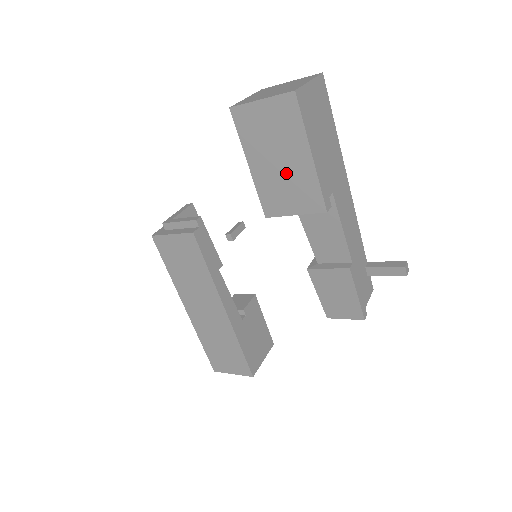
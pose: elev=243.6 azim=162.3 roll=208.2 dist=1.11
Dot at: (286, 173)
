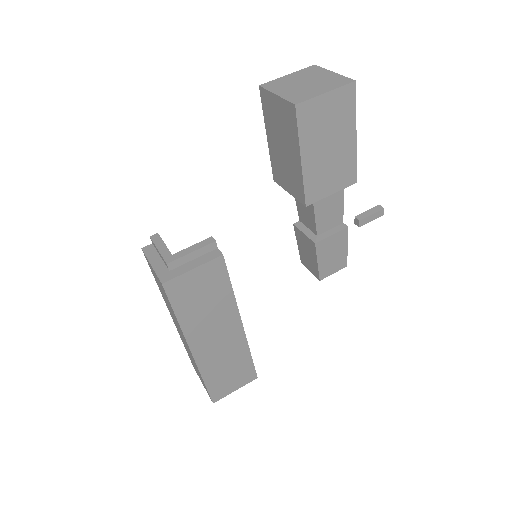
Dot at: (333, 158)
